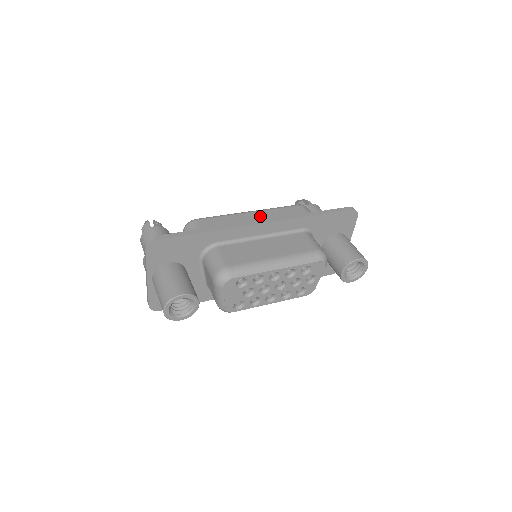
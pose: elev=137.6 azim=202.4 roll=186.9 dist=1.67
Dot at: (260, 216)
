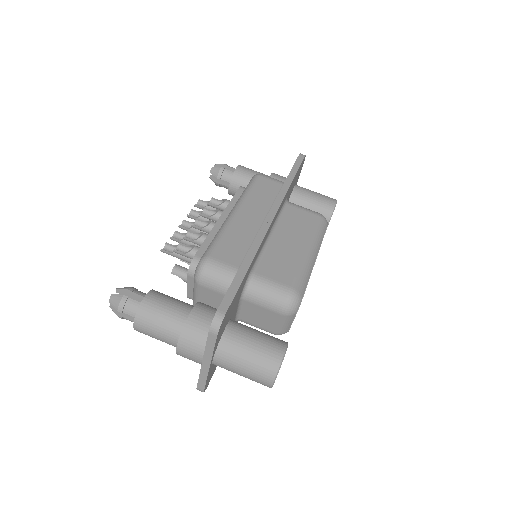
Dot at: (251, 211)
